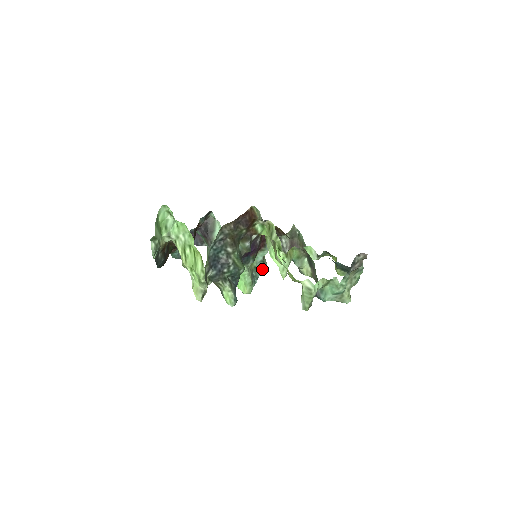
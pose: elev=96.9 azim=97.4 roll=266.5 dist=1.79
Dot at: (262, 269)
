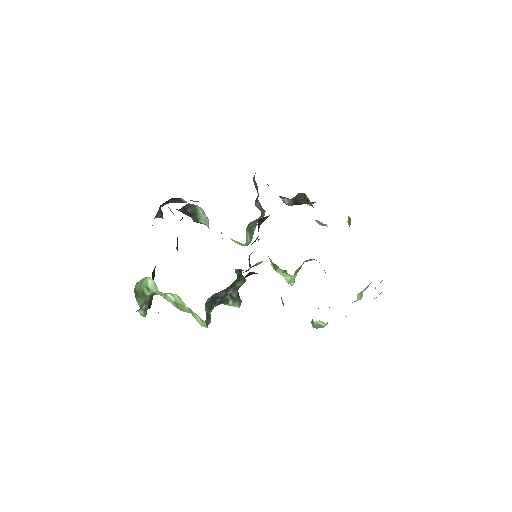
Dot at: occluded
